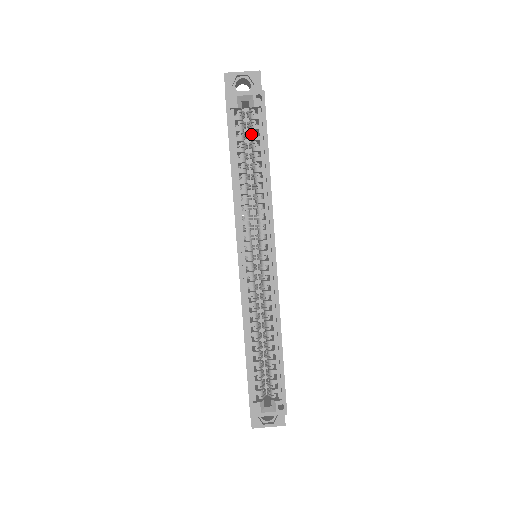
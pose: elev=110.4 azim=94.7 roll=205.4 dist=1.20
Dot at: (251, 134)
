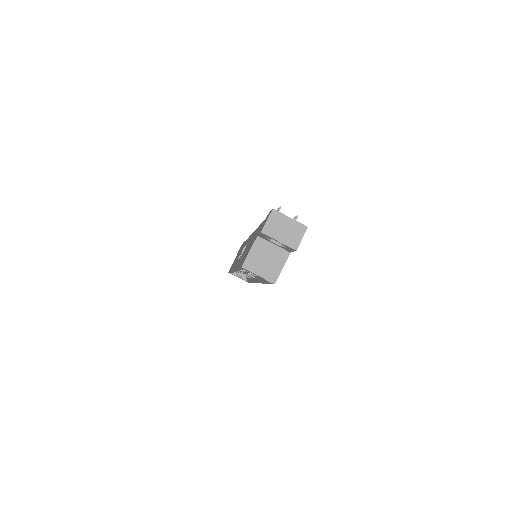
Dot at: occluded
